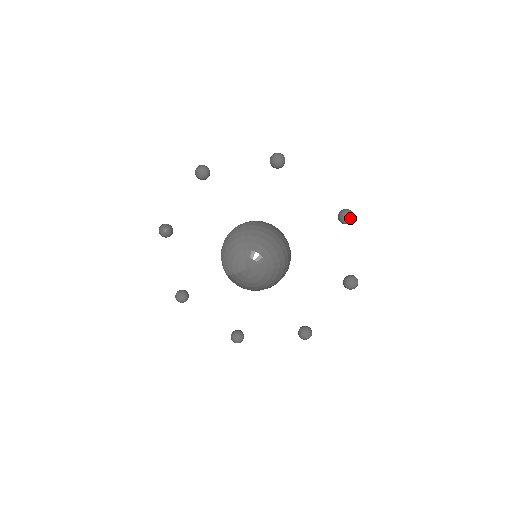
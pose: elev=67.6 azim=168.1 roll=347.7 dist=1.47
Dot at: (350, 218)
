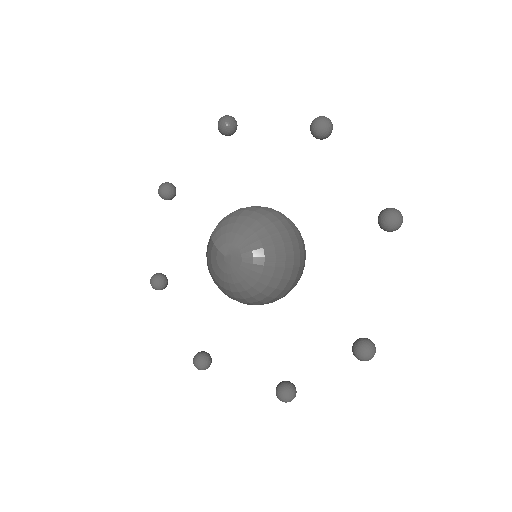
Dot at: (364, 357)
